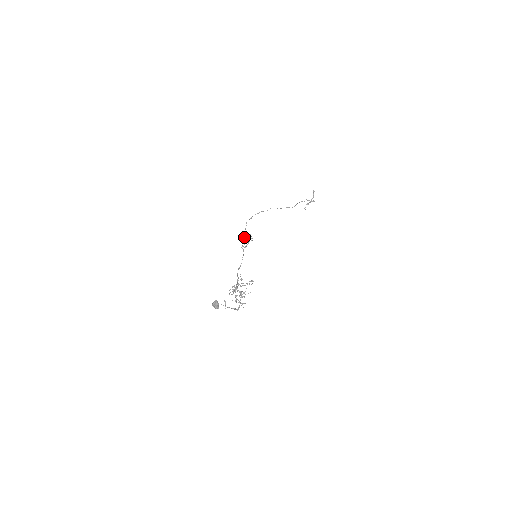
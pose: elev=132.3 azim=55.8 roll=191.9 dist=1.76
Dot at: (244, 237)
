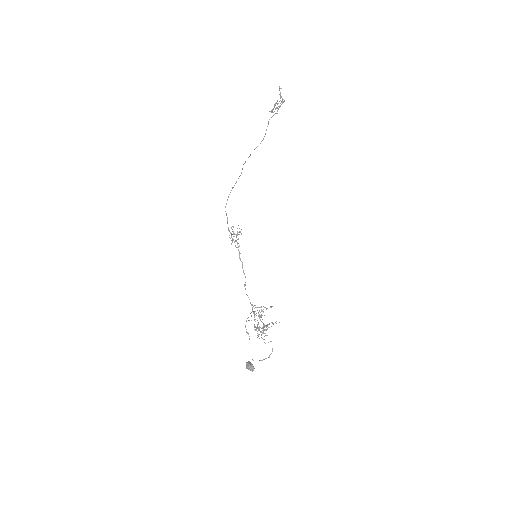
Dot at: occluded
